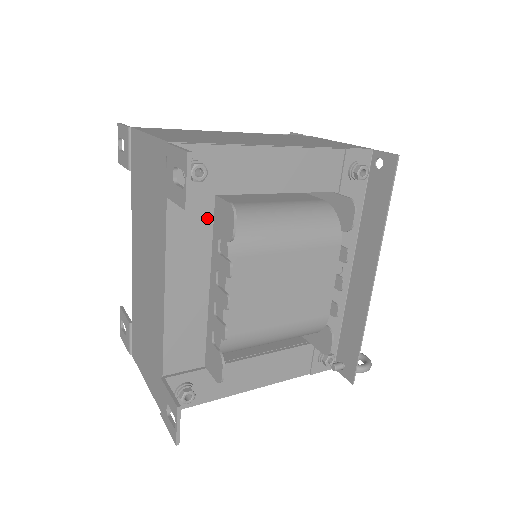
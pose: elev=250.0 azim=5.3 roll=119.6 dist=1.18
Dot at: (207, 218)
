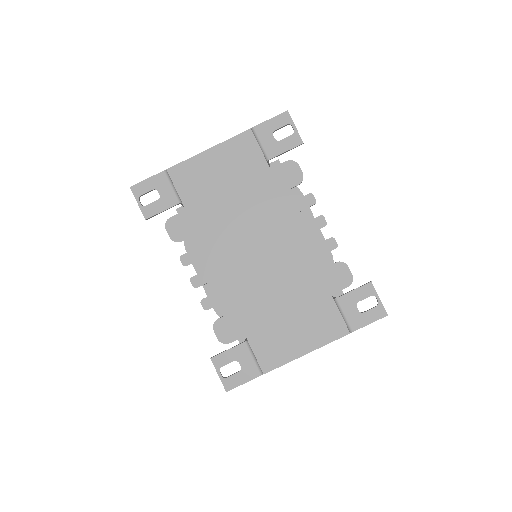
Dot at: occluded
